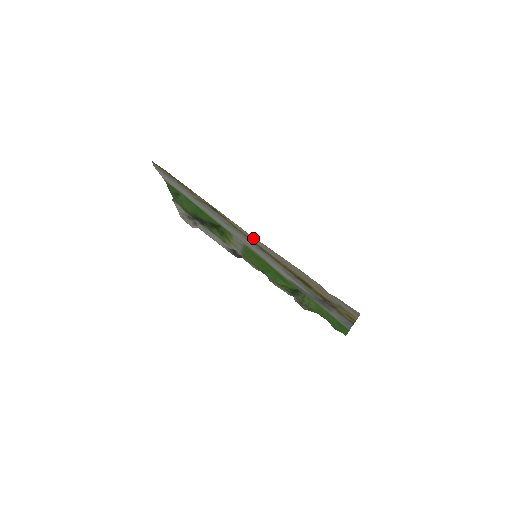
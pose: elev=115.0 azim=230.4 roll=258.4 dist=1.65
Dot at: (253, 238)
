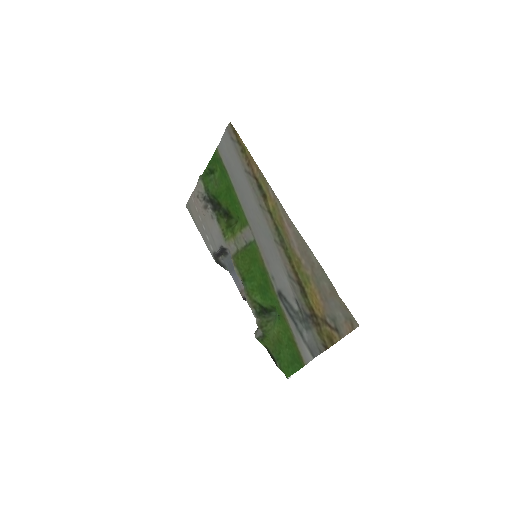
Dot at: (289, 222)
